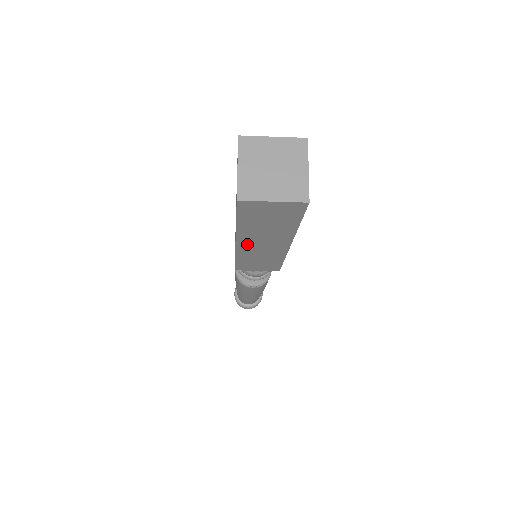
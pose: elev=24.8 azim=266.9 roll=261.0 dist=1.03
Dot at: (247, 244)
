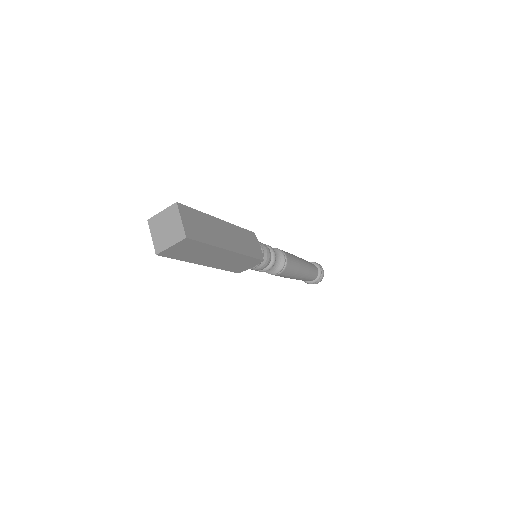
Dot at: (209, 262)
